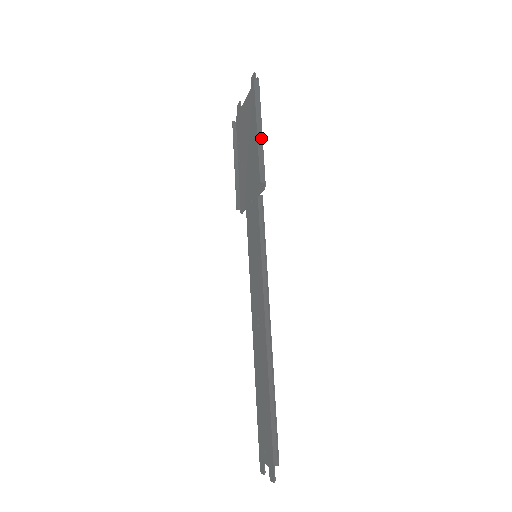
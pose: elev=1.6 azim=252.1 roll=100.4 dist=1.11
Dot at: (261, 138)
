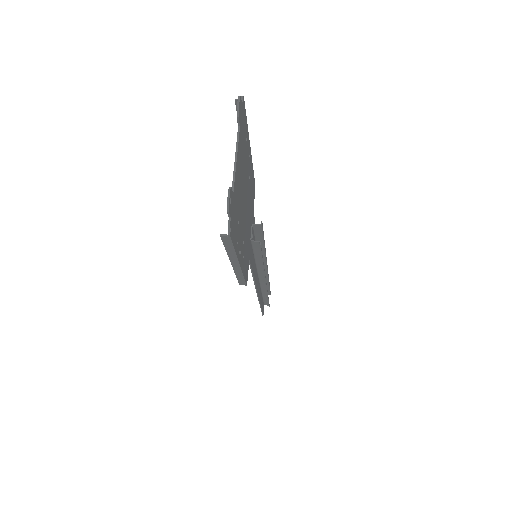
Dot at: (238, 269)
